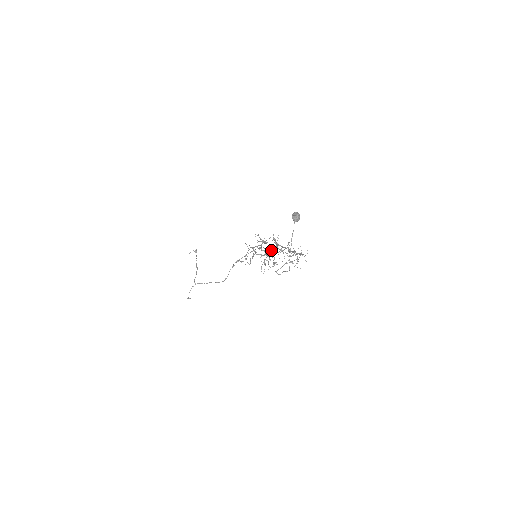
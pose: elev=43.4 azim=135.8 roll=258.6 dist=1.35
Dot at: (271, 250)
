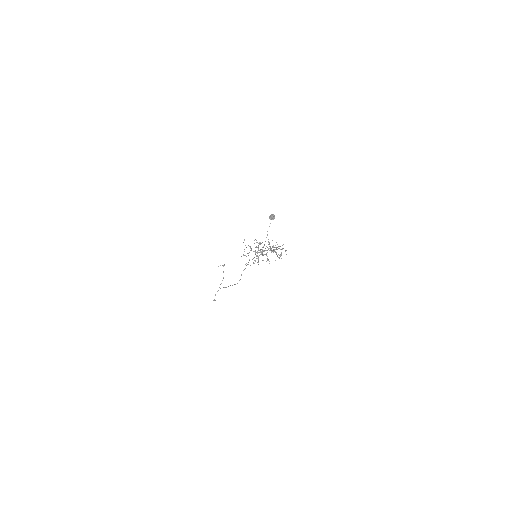
Dot at: (265, 250)
